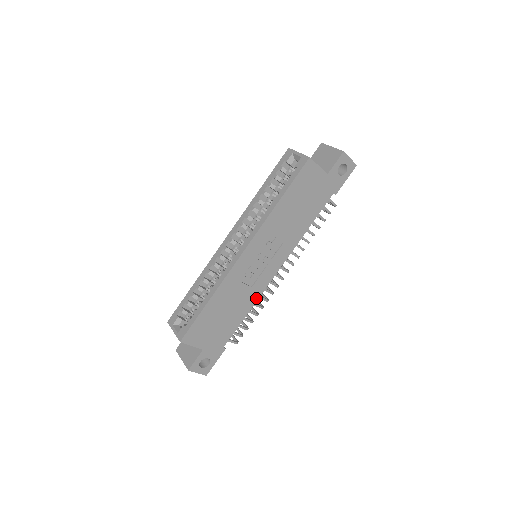
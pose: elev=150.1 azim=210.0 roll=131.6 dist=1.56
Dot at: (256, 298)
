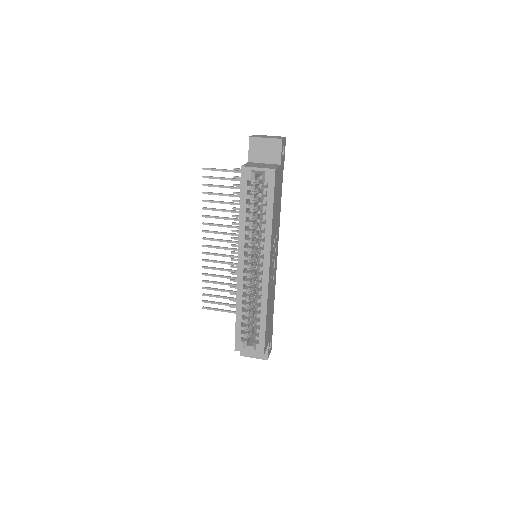
Dot at: (275, 281)
